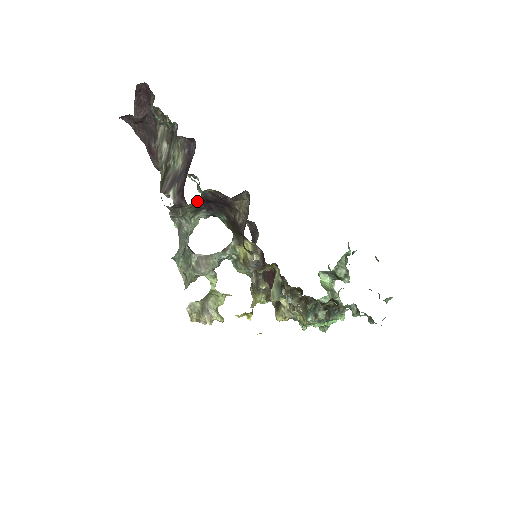
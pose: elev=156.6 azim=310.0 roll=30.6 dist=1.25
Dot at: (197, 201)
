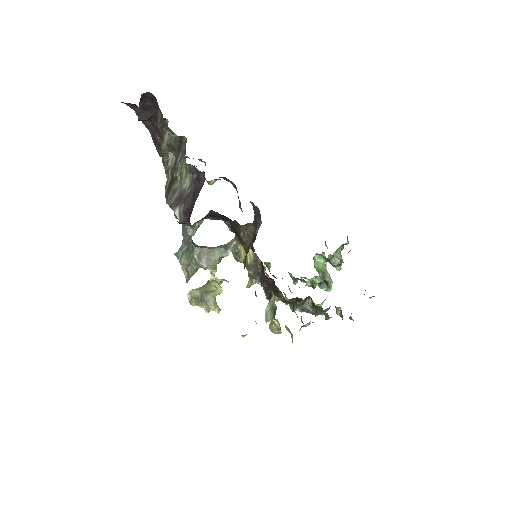
Dot at: occluded
